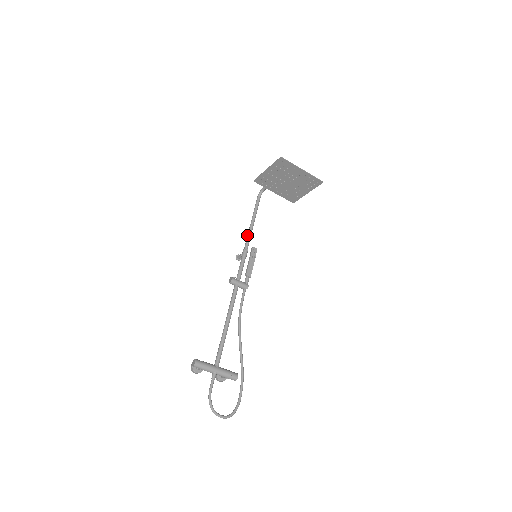
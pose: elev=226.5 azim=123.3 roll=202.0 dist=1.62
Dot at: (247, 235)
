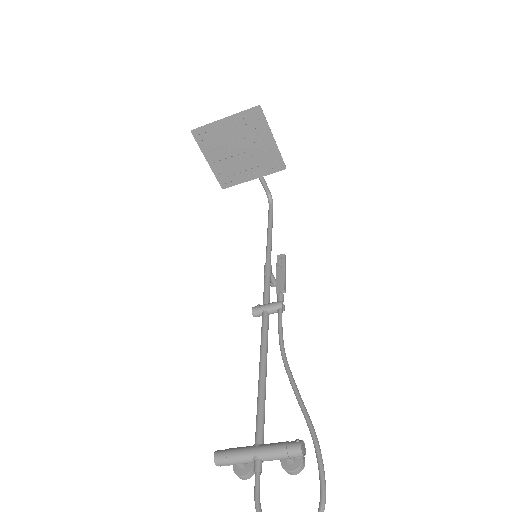
Dot at: (266, 250)
